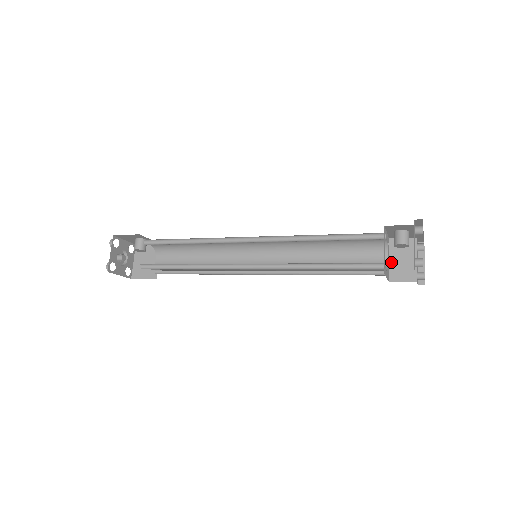
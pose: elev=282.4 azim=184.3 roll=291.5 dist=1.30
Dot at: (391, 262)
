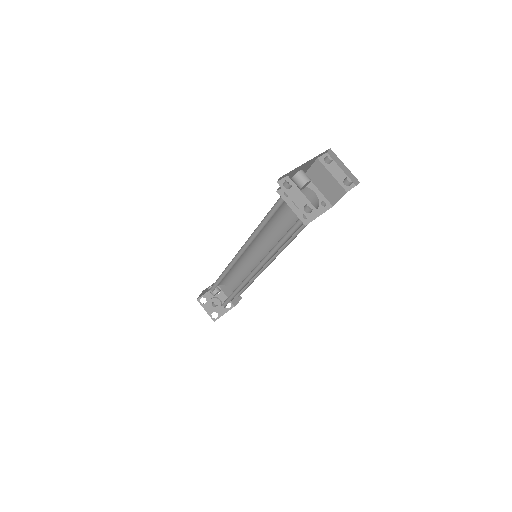
Dot at: (321, 191)
